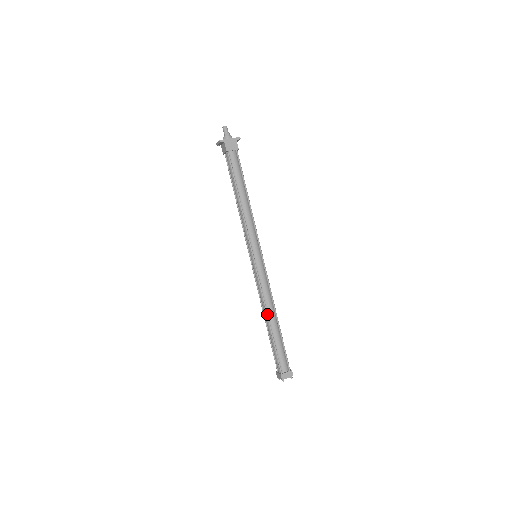
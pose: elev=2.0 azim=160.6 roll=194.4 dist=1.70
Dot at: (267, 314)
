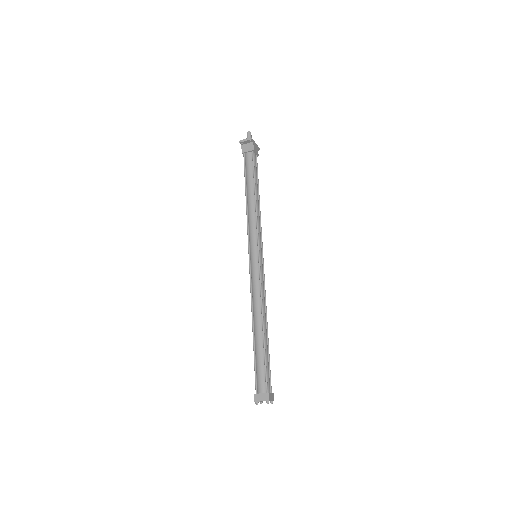
Dot at: (263, 318)
